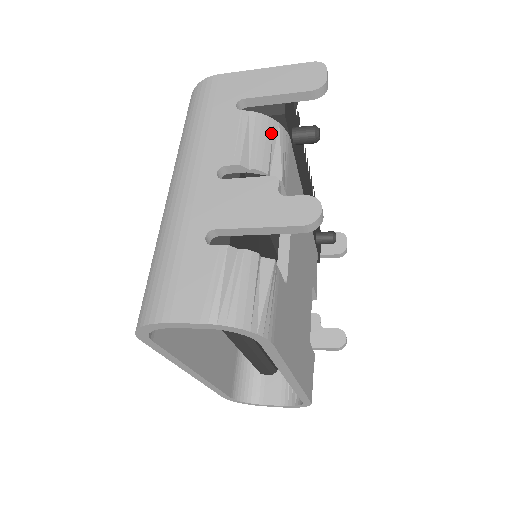
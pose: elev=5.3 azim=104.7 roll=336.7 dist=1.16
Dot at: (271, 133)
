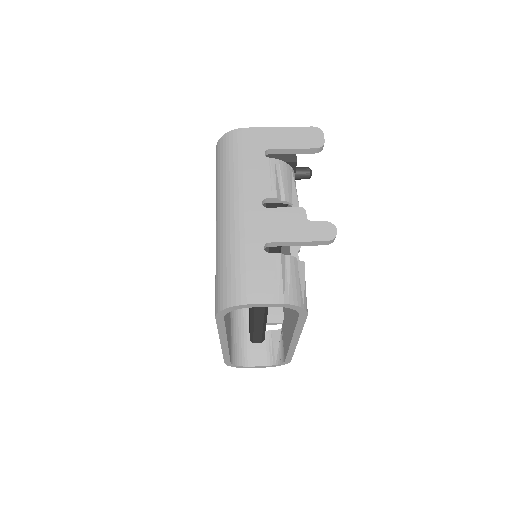
Dot at: (289, 175)
